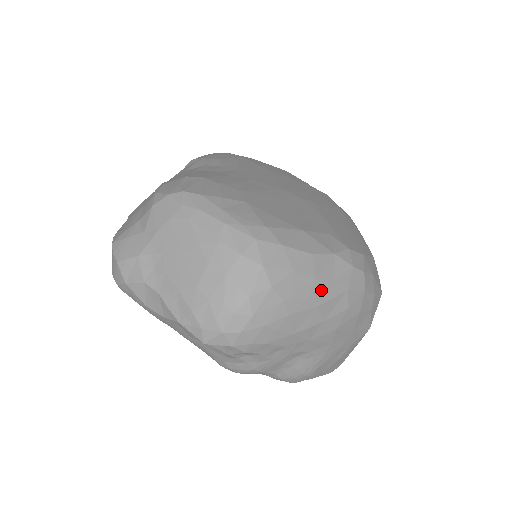
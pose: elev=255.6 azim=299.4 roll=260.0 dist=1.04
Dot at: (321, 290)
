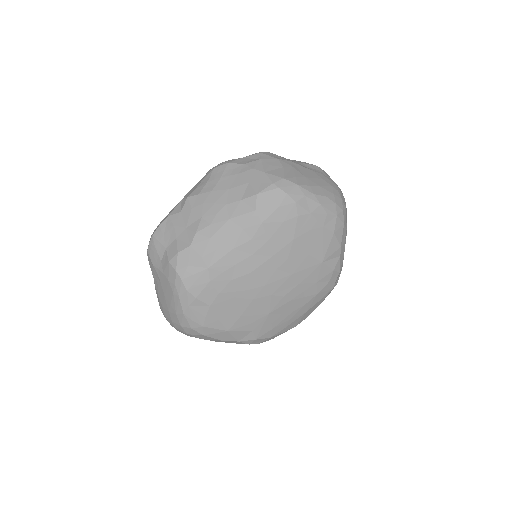
Dot at: occluded
